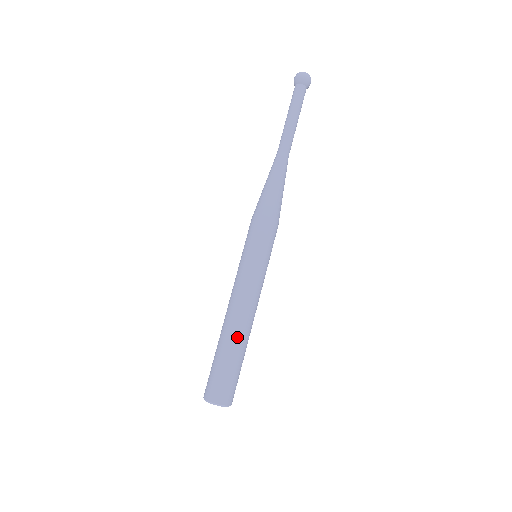
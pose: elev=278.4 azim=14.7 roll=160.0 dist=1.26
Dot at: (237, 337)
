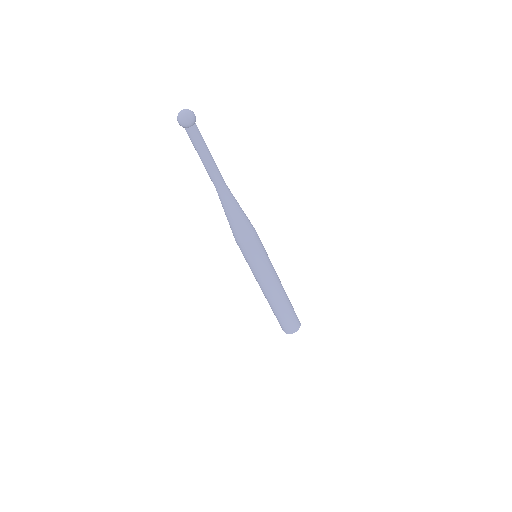
Dot at: (285, 300)
